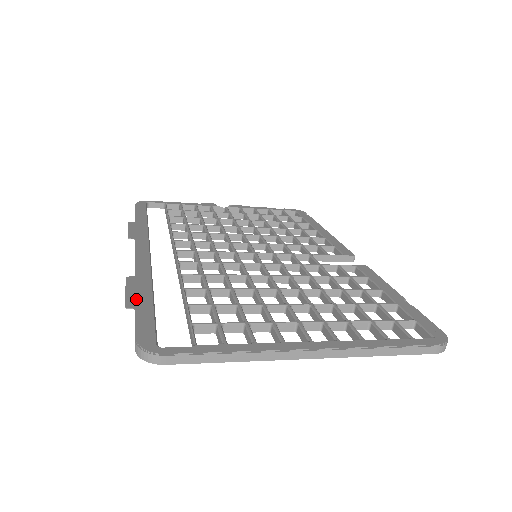
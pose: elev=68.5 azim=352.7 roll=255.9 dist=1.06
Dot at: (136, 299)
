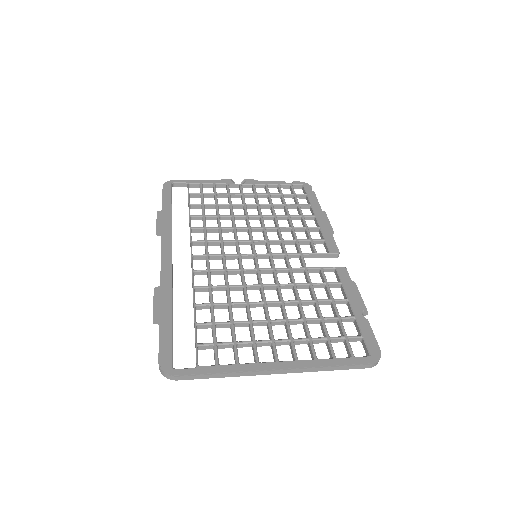
Dot at: (160, 319)
